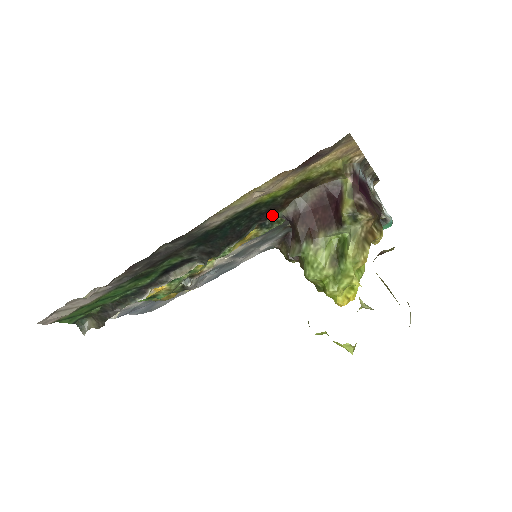
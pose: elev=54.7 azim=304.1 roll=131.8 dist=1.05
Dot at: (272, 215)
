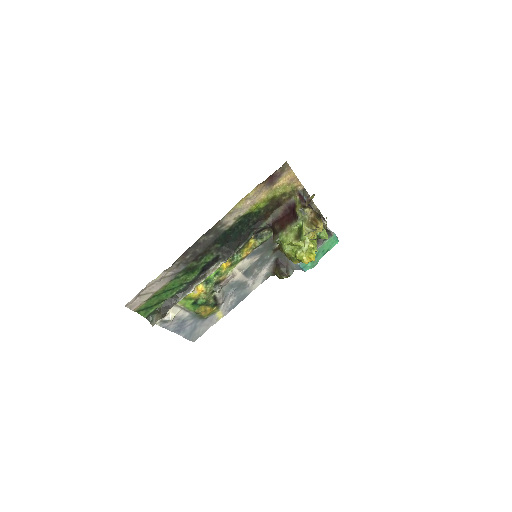
Dot at: (261, 224)
